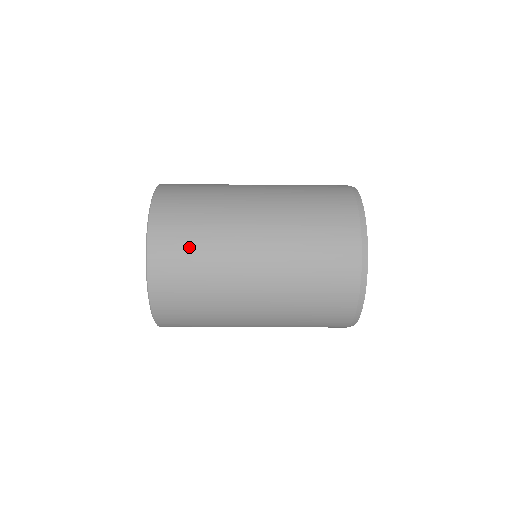
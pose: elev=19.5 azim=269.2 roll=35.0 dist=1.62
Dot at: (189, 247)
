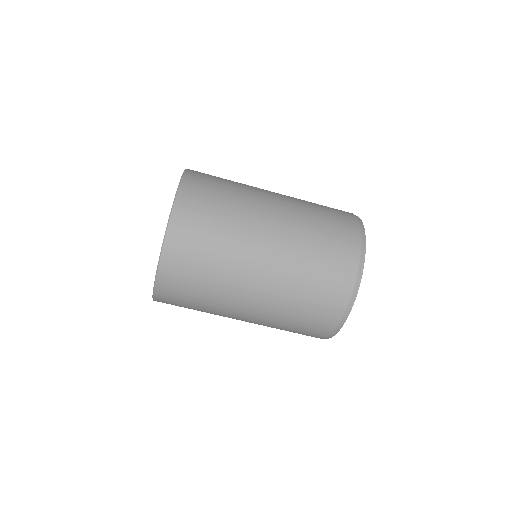
Dot at: (211, 220)
